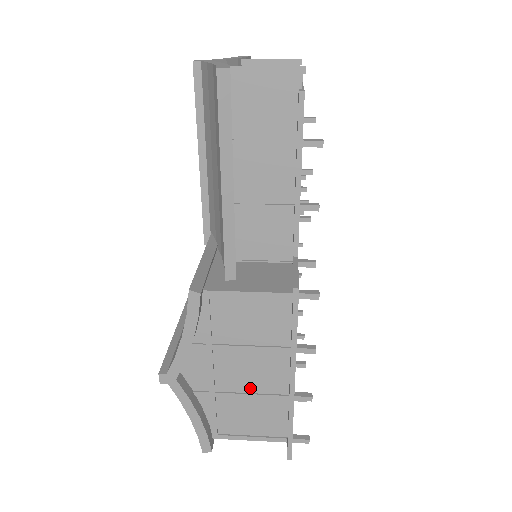
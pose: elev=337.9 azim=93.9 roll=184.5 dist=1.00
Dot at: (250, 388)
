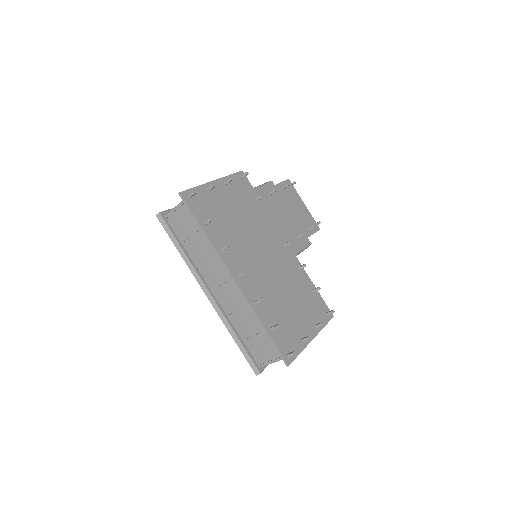
Dot at: occluded
